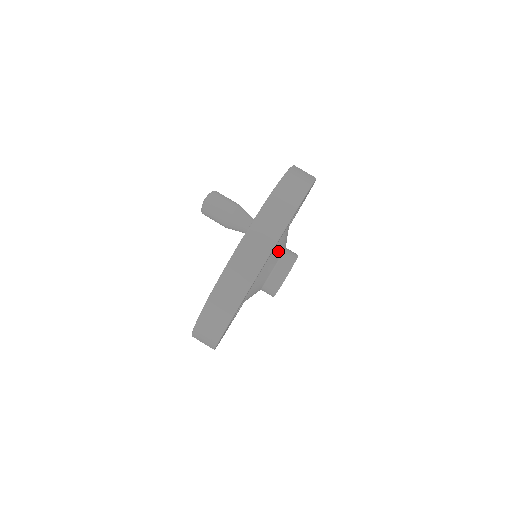
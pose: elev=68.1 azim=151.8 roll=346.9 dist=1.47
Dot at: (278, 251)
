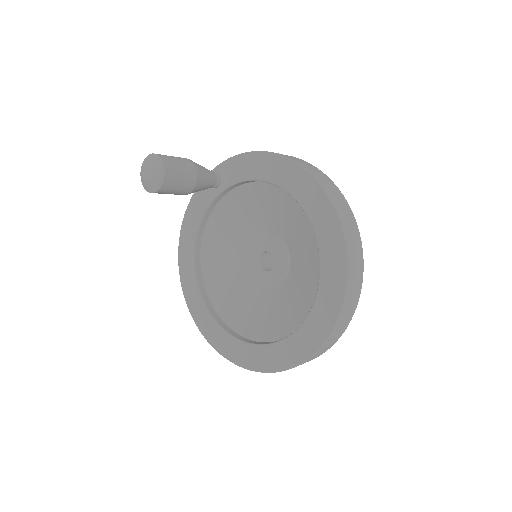
Dot at: occluded
